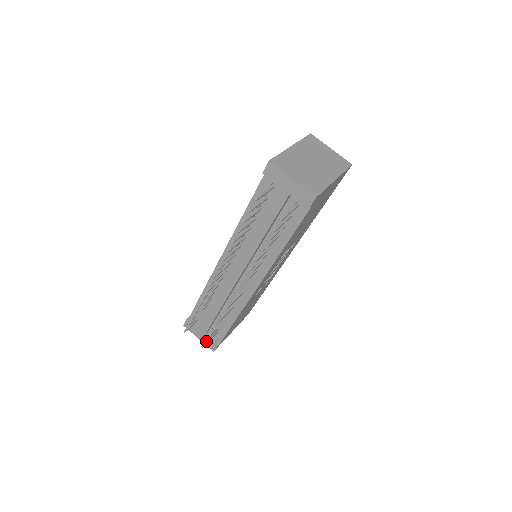
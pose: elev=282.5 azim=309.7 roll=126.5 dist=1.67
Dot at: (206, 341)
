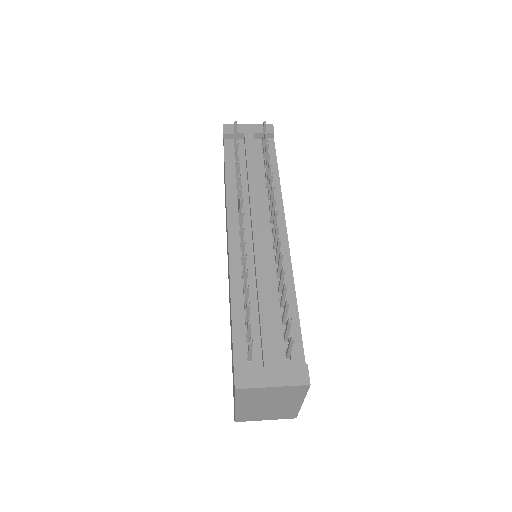
Dot at: (290, 319)
